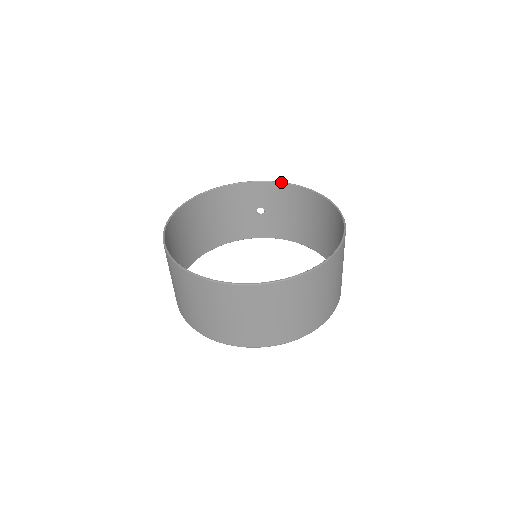
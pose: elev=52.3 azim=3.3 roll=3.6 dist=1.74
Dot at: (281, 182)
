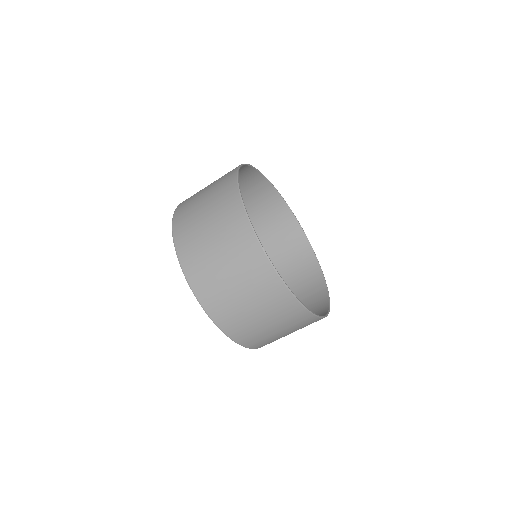
Dot at: occluded
